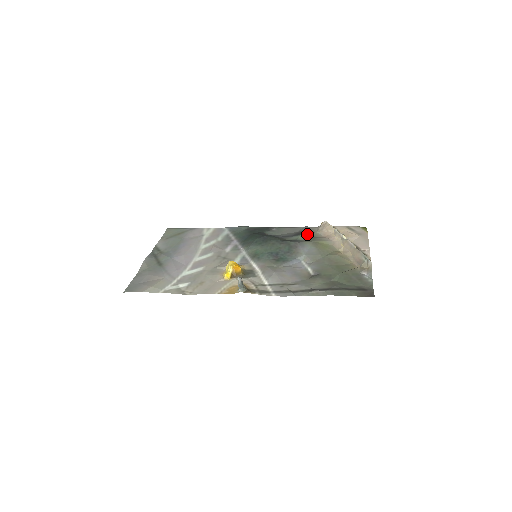
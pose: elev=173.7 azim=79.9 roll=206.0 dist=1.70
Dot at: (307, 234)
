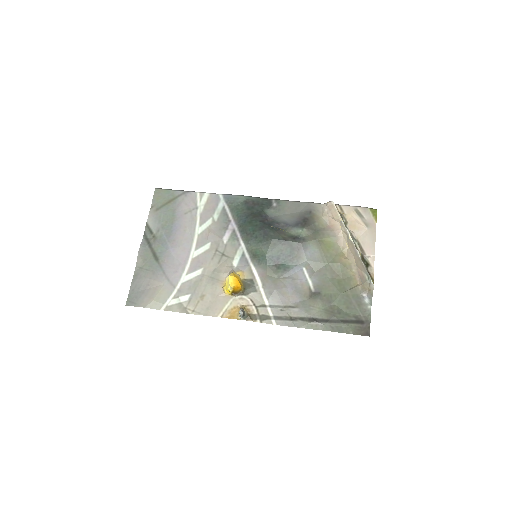
Dot at: (311, 226)
